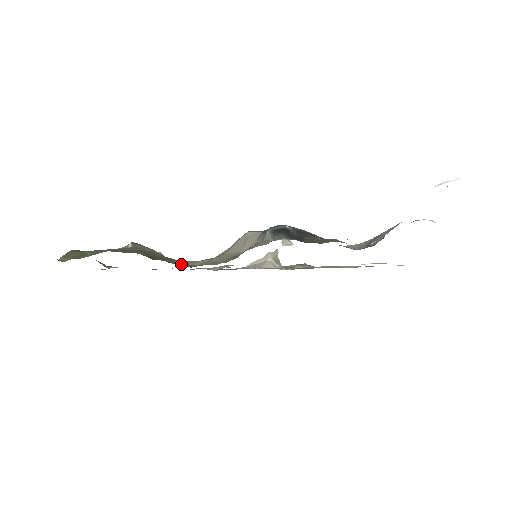
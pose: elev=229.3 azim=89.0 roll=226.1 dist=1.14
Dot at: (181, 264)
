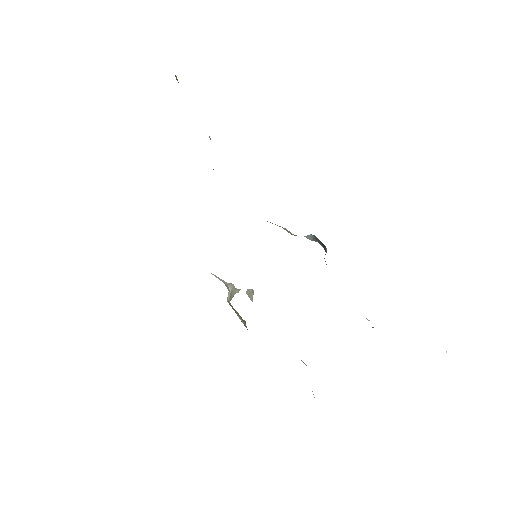
Dot at: occluded
